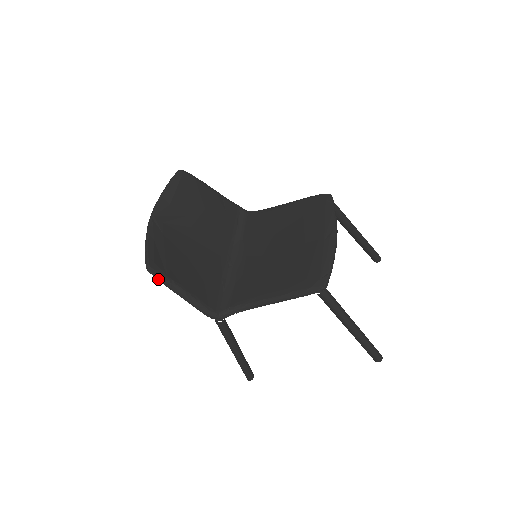
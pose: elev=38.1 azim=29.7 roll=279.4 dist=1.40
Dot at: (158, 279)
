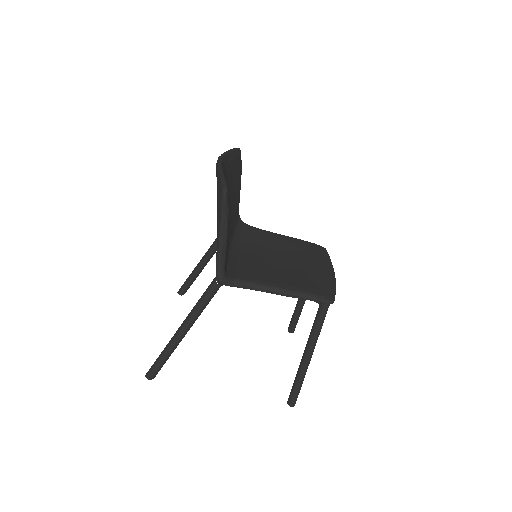
Dot at: (225, 205)
